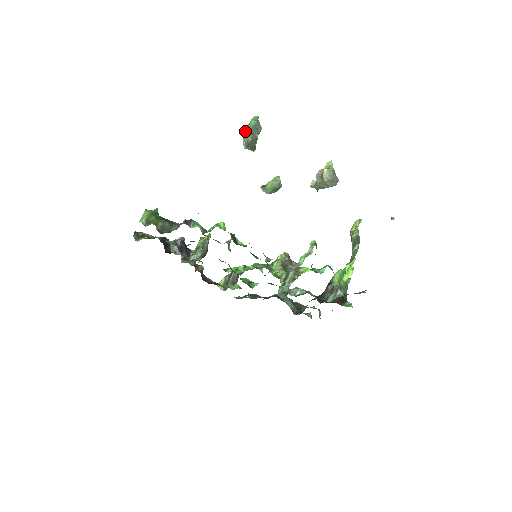
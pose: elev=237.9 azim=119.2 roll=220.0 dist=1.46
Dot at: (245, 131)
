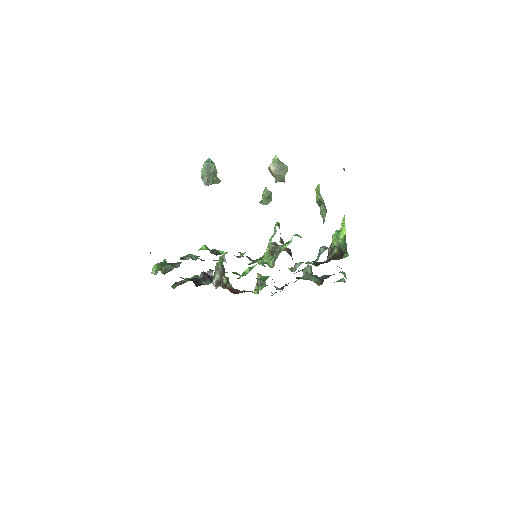
Dot at: (201, 174)
